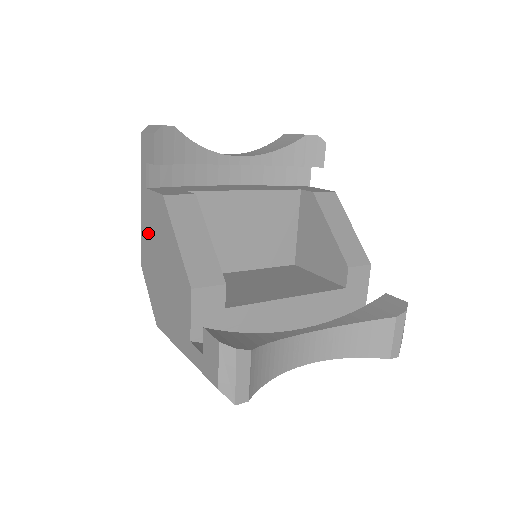
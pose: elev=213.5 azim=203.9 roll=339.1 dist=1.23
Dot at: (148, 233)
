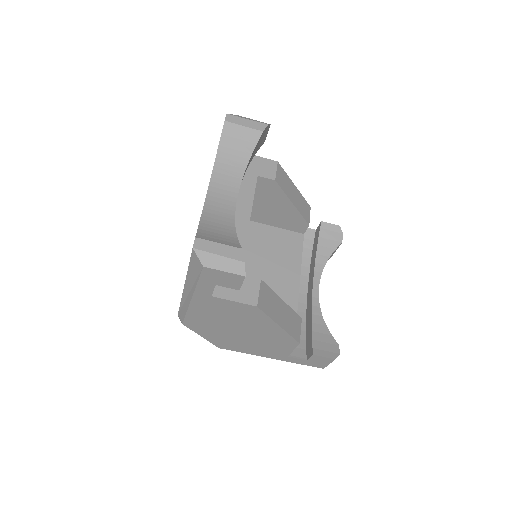
Dot at: (210, 315)
